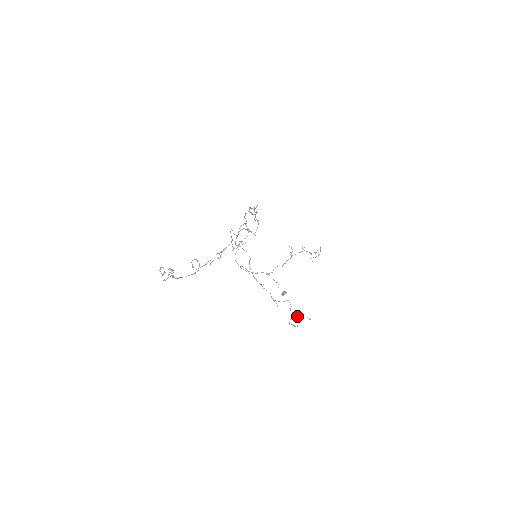
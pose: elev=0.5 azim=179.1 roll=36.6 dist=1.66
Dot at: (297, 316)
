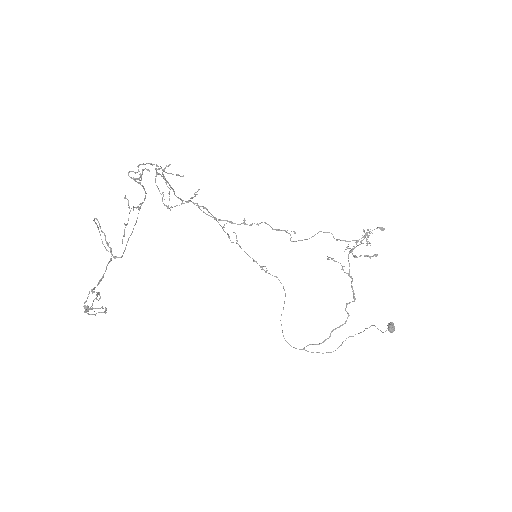
Dot at: (357, 241)
